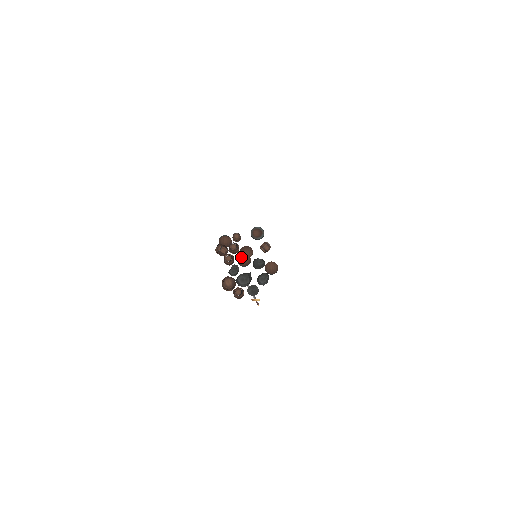
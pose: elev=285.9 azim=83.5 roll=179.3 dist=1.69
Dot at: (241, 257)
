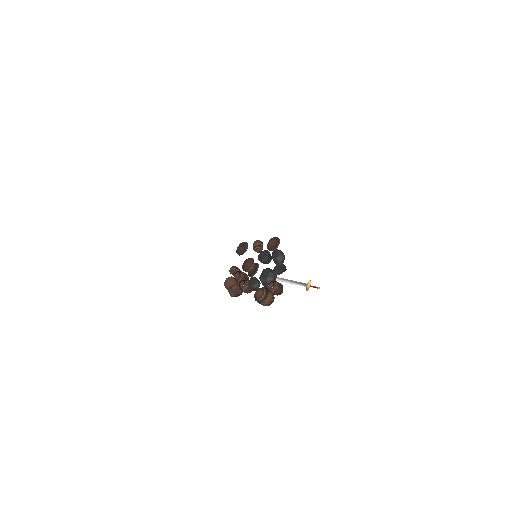
Dot at: (249, 272)
